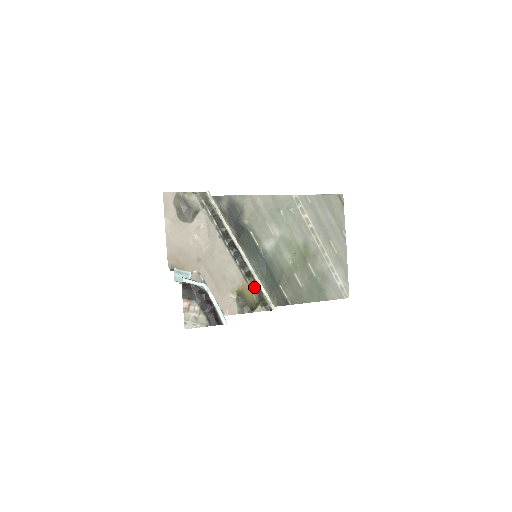
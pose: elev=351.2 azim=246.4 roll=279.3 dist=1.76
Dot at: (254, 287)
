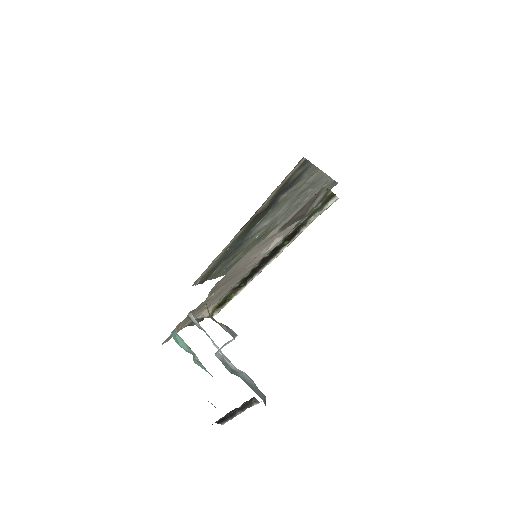
Dot at: (225, 298)
